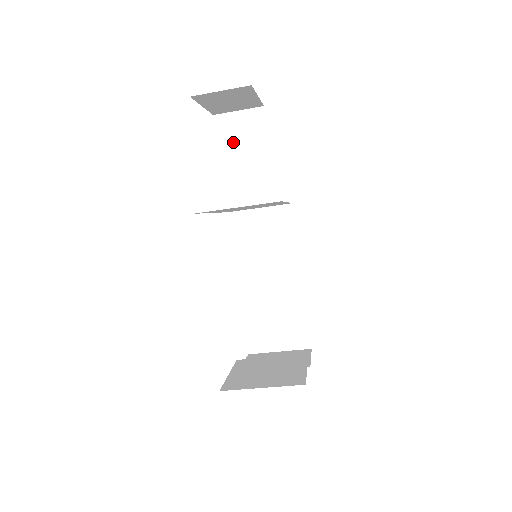
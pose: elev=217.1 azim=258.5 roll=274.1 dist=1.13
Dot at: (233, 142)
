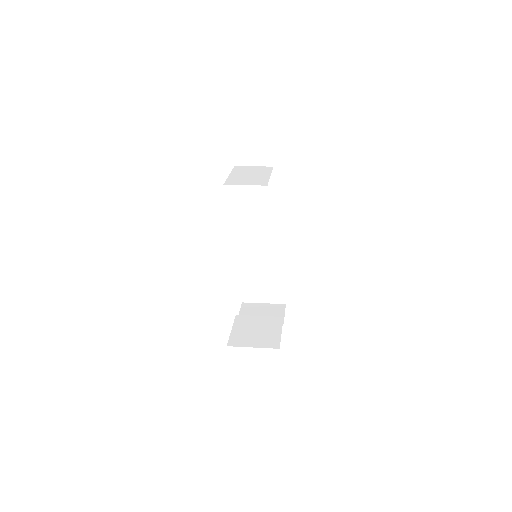
Dot at: (246, 161)
